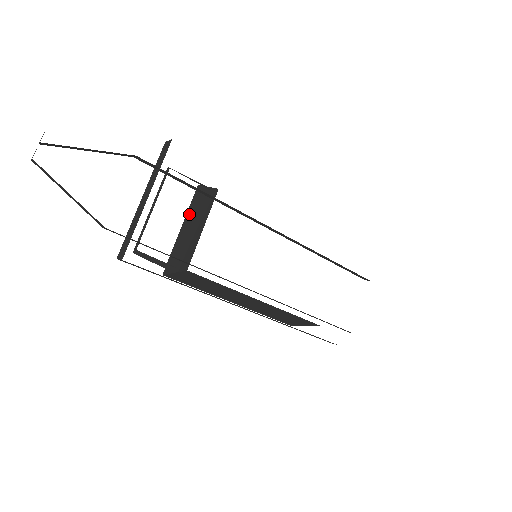
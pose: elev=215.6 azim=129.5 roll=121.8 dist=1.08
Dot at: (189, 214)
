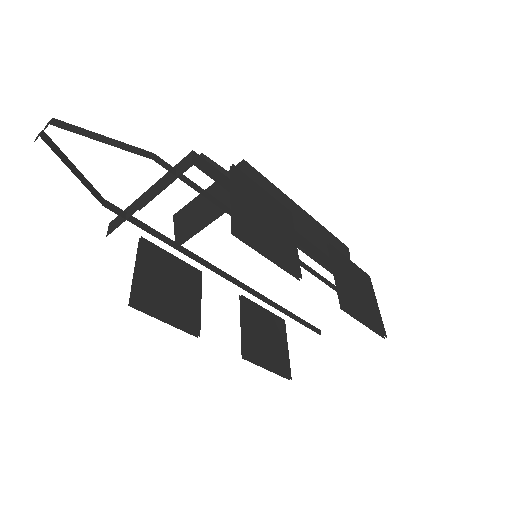
Dot at: (218, 184)
